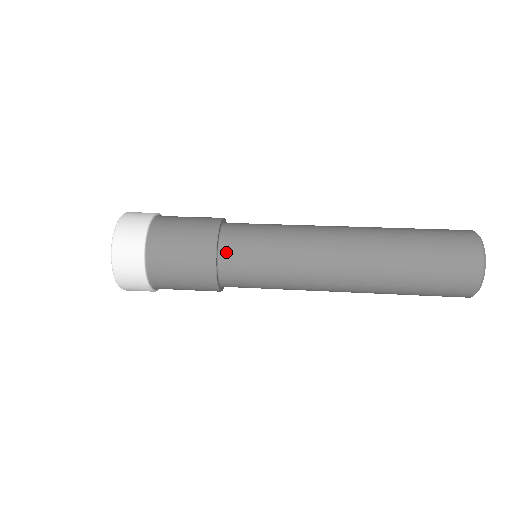
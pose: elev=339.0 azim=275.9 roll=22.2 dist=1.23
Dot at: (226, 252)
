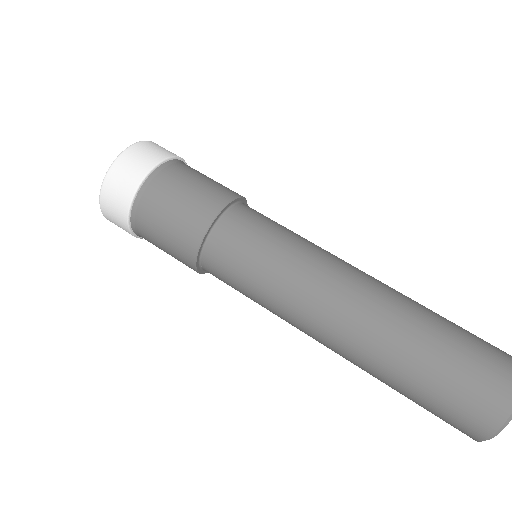
Dot at: (227, 224)
